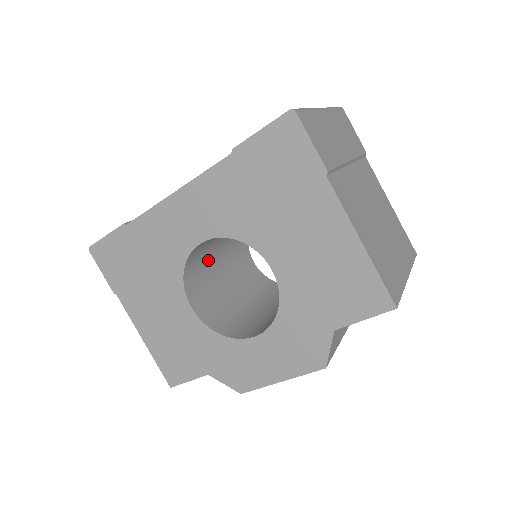
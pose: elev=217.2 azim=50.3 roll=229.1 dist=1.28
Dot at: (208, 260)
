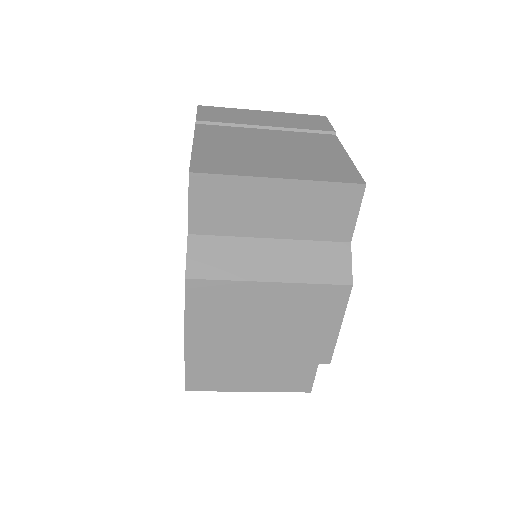
Dot at: occluded
